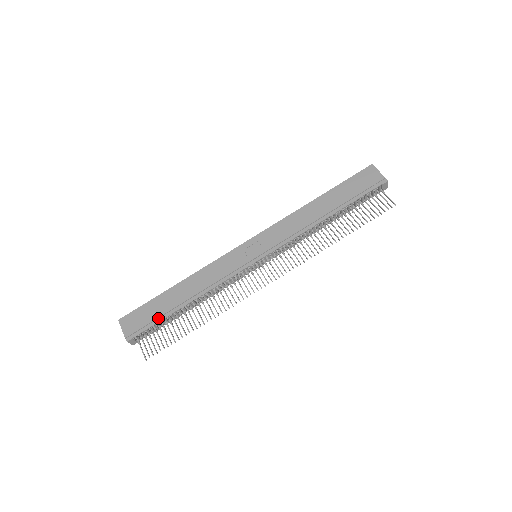
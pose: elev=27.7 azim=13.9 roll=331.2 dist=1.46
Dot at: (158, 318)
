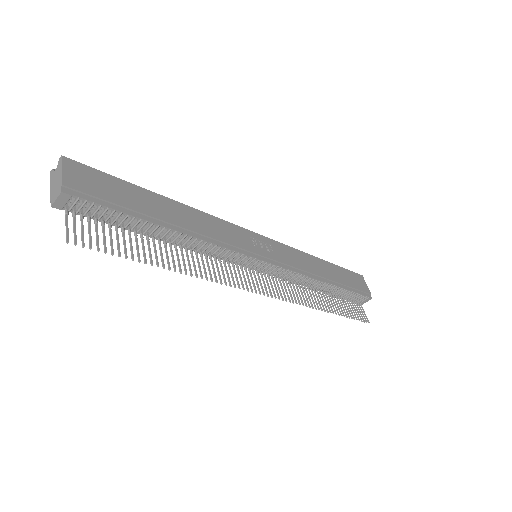
Dot at: (127, 208)
